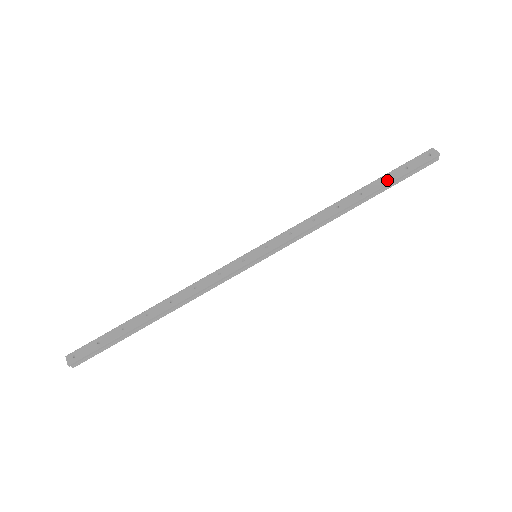
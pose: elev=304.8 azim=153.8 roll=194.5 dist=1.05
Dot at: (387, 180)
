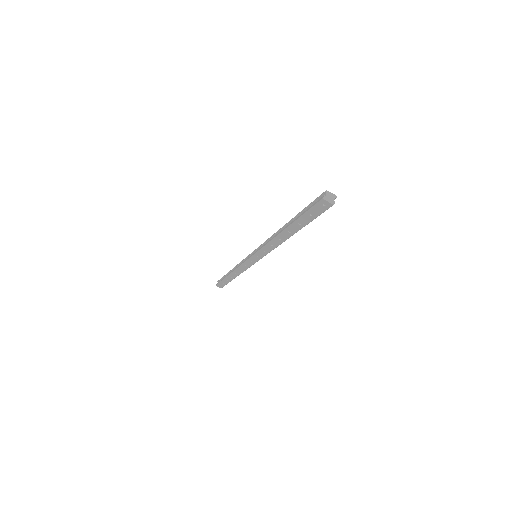
Dot at: (302, 224)
